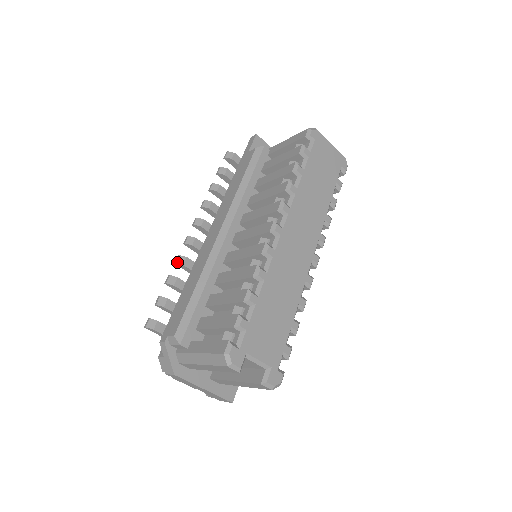
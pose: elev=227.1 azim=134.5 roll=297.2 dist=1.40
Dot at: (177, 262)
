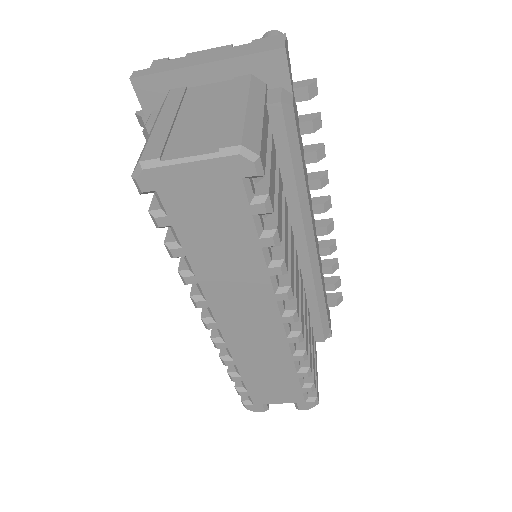
Dot at: occluded
